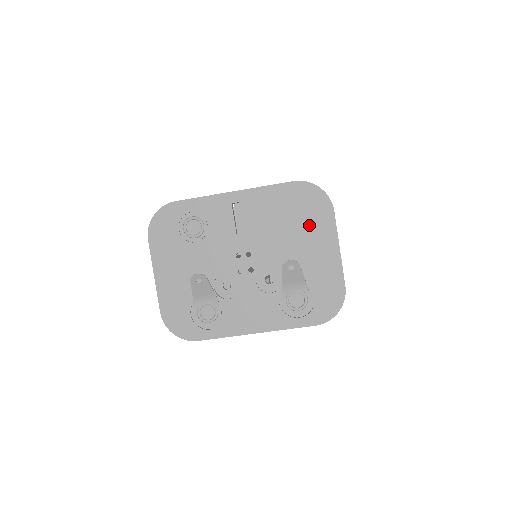
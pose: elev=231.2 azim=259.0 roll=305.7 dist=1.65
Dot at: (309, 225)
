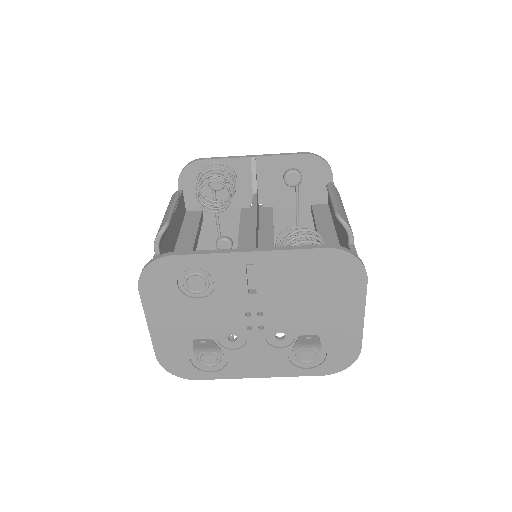
Dot at: (335, 293)
